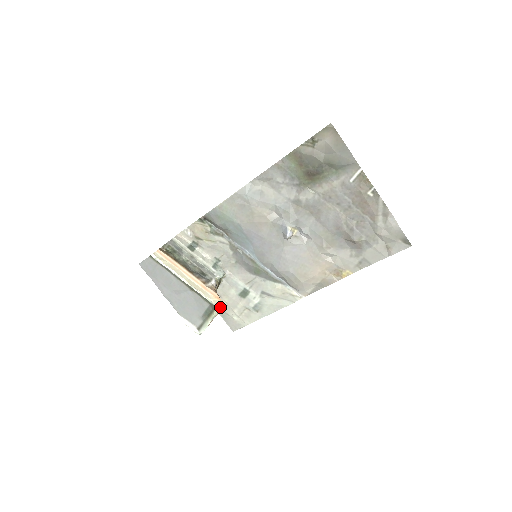
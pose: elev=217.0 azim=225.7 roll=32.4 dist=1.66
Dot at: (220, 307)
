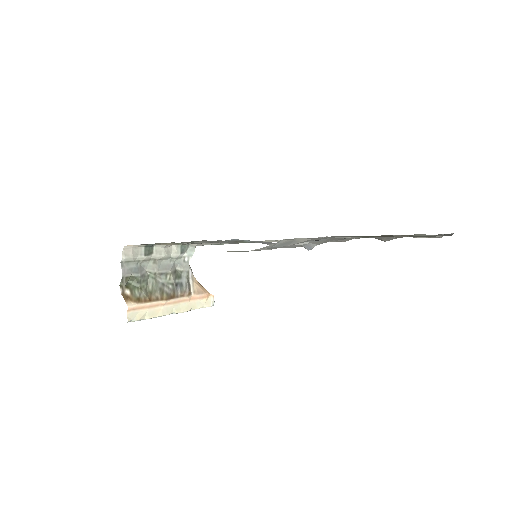
Dot at: (213, 304)
